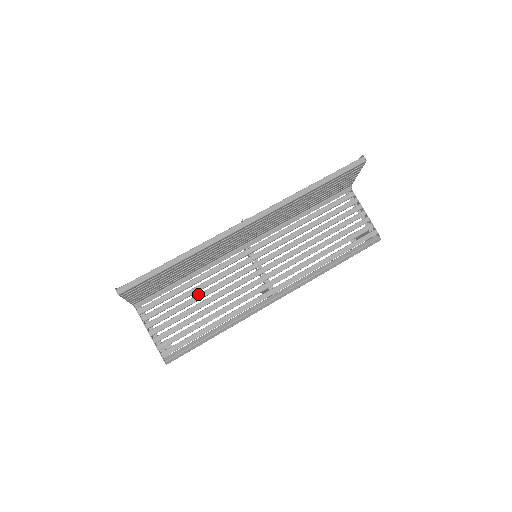
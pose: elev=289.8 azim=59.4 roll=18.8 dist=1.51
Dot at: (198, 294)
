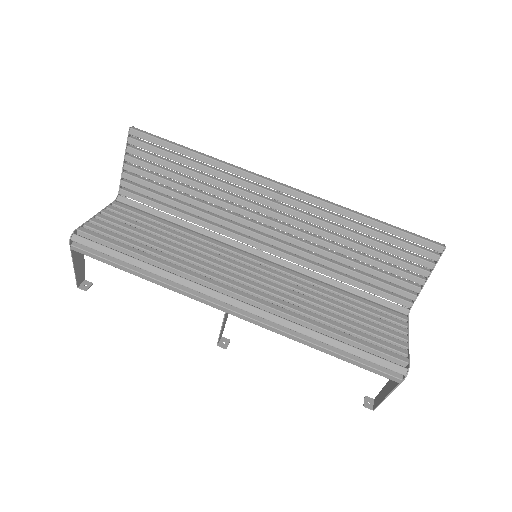
Dot at: (172, 235)
